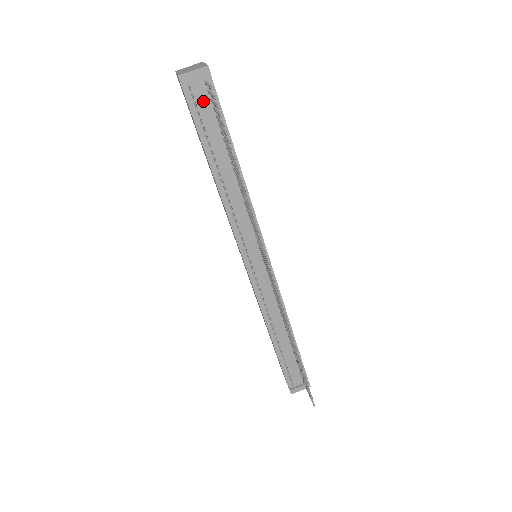
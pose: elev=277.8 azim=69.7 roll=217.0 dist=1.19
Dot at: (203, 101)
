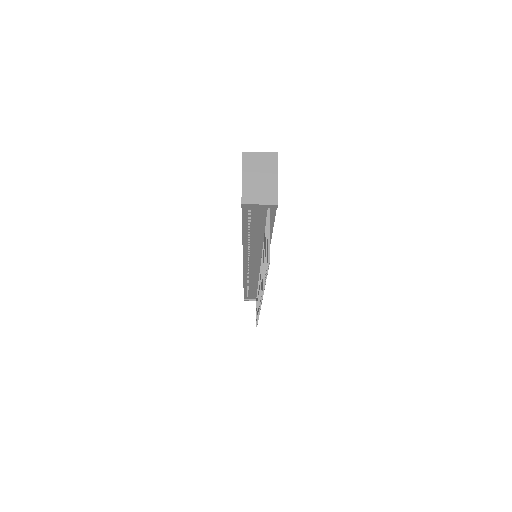
Dot at: (259, 214)
